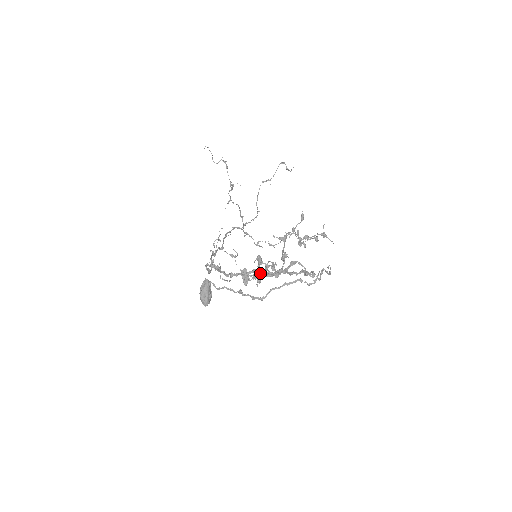
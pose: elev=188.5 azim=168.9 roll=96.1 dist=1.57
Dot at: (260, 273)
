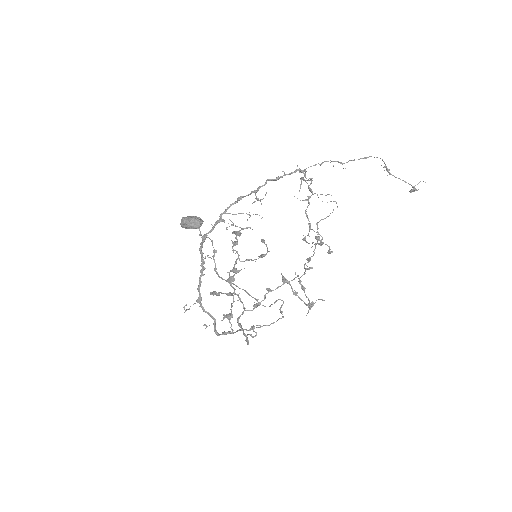
Dot at: (215, 328)
